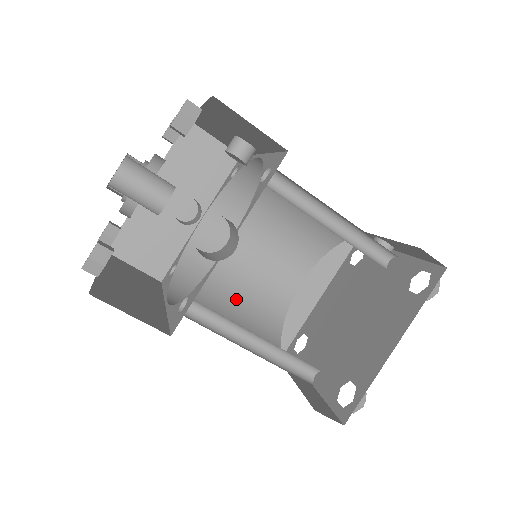
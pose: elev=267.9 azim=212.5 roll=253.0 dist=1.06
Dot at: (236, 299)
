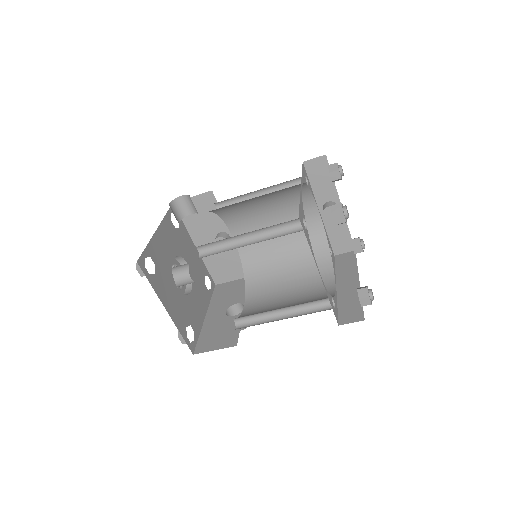
Dot at: (285, 307)
